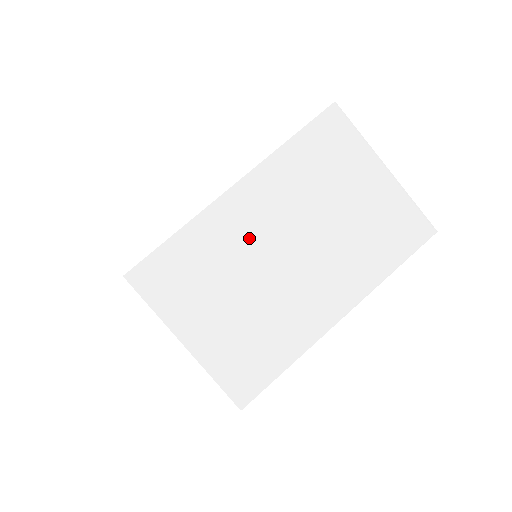
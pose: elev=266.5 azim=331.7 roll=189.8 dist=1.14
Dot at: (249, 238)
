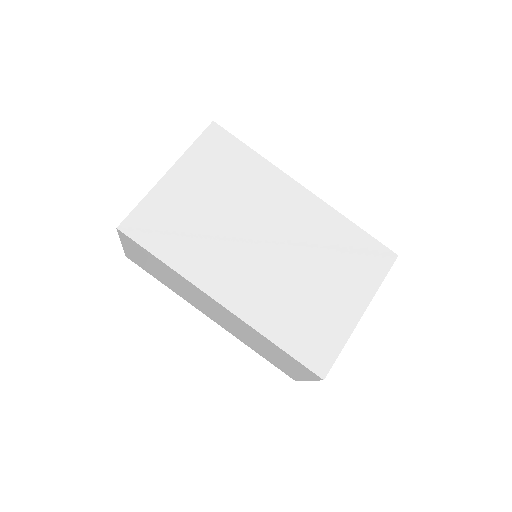
Dot at: occluded
